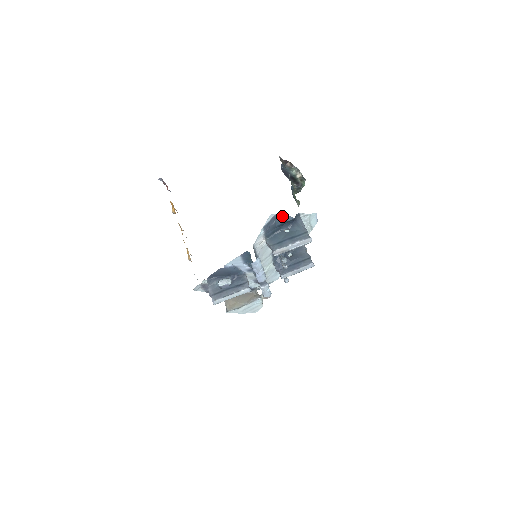
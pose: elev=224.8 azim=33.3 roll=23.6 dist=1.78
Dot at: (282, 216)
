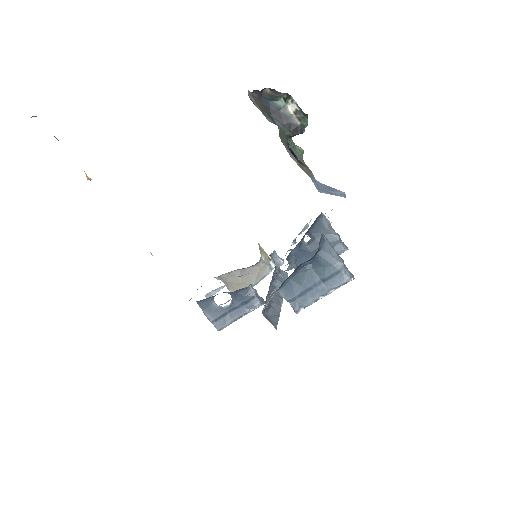
Dot at: occluded
